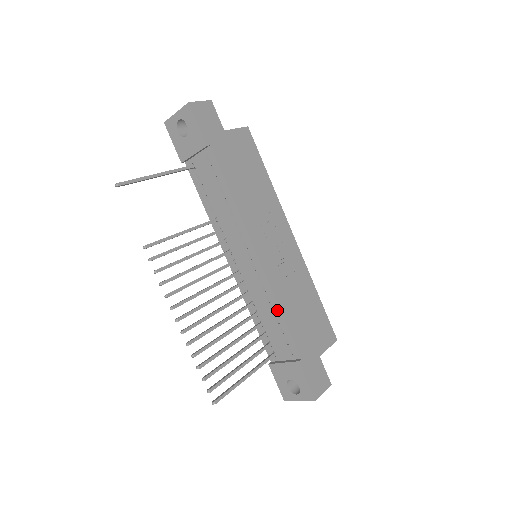
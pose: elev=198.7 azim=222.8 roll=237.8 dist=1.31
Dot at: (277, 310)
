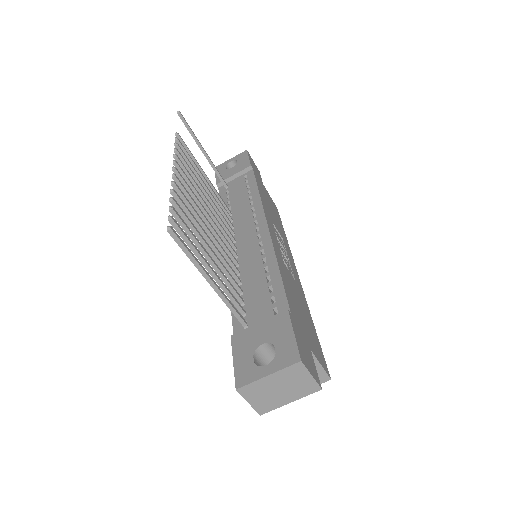
Dot at: (273, 267)
